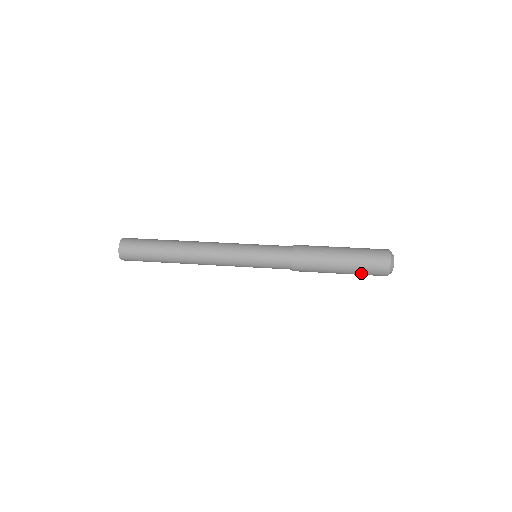
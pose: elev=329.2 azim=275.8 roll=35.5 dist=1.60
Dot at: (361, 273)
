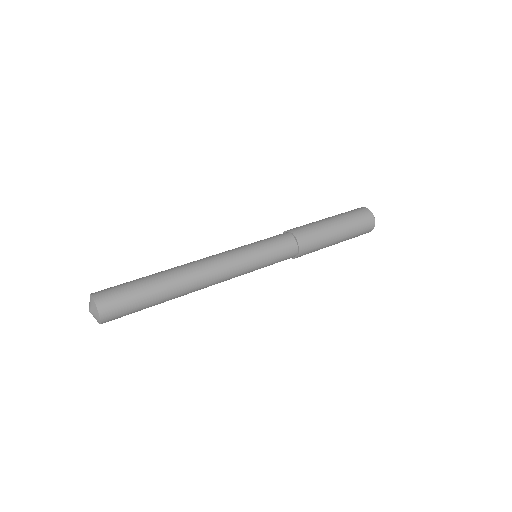
Dot at: (355, 233)
